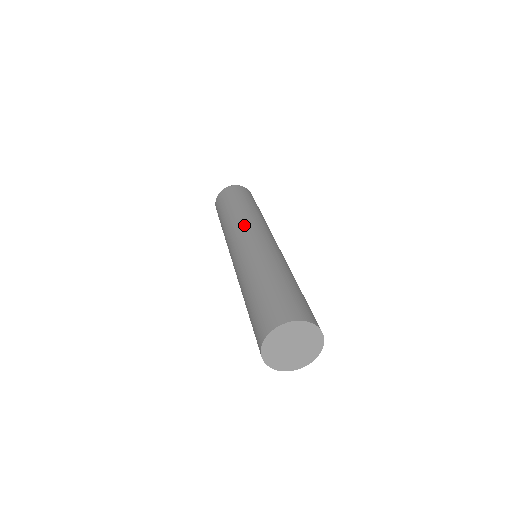
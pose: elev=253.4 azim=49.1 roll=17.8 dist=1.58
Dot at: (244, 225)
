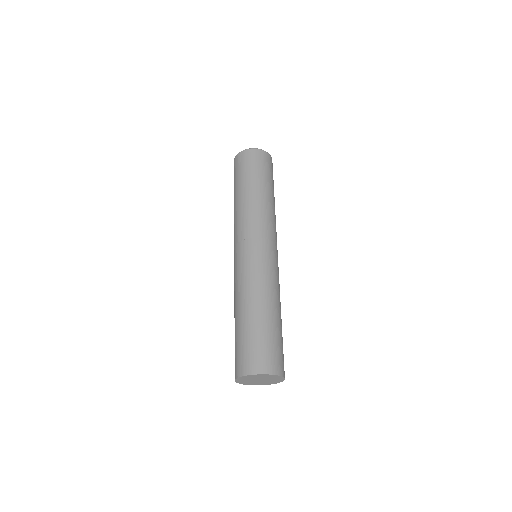
Dot at: (256, 226)
